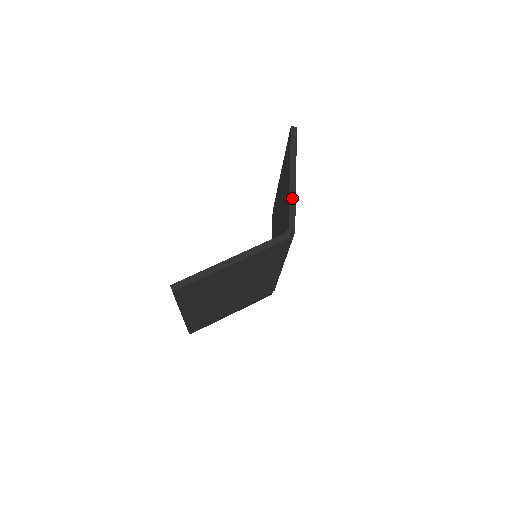
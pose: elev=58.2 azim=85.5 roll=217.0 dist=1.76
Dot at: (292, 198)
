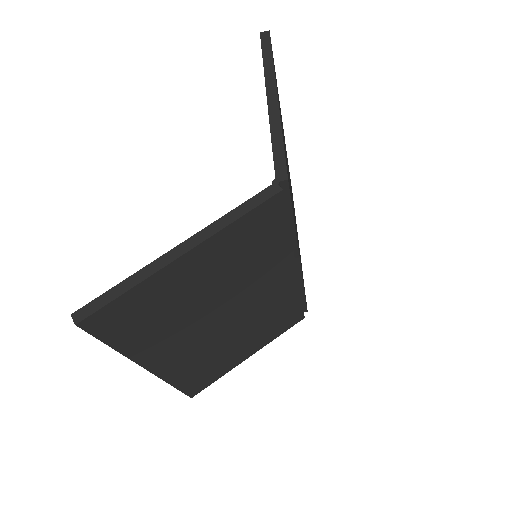
Dot at: (275, 129)
